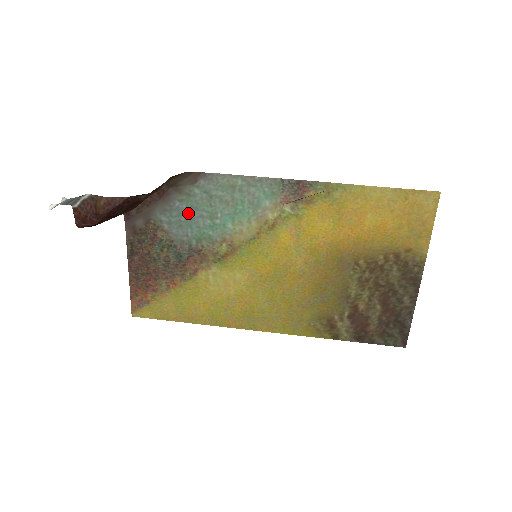
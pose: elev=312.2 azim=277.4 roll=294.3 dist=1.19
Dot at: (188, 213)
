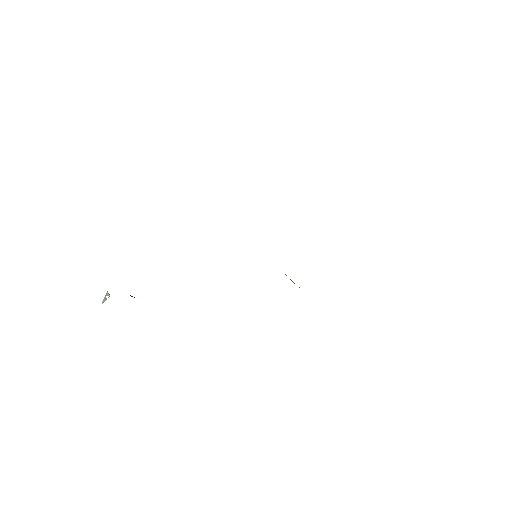
Dot at: occluded
